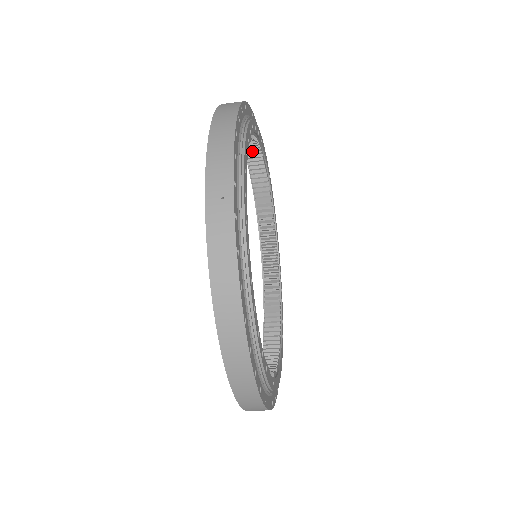
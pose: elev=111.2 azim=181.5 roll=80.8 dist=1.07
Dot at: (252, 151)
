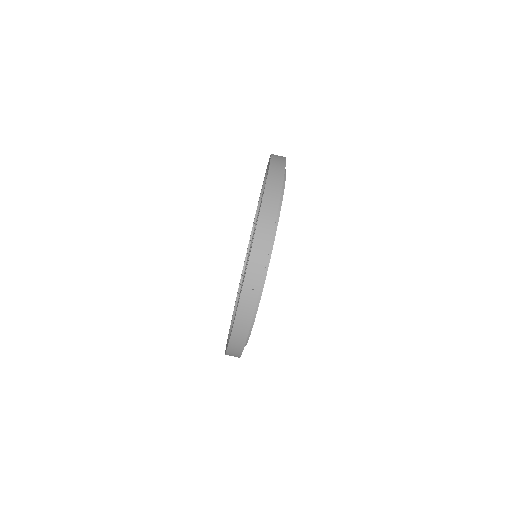
Dot at: occluded
